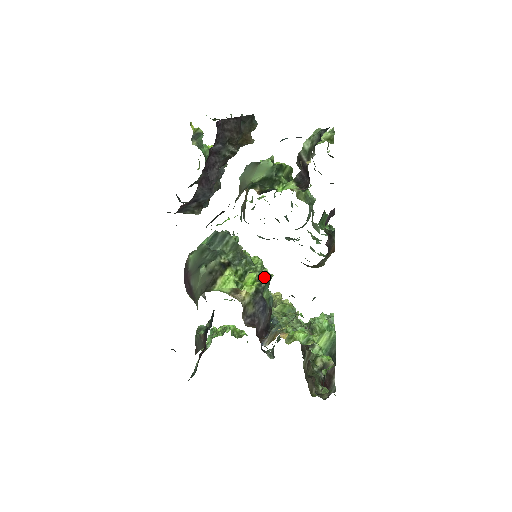
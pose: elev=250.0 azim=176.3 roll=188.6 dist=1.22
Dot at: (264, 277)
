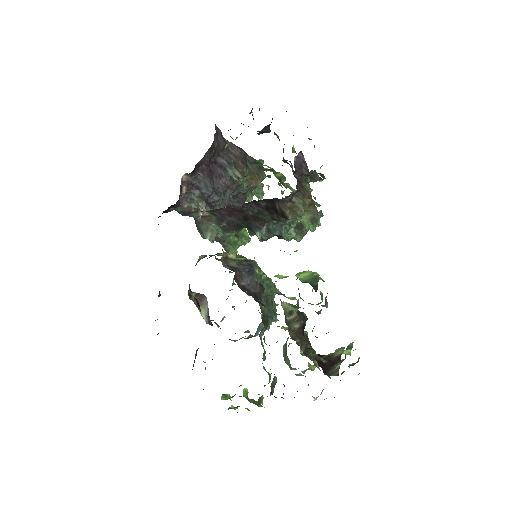
Dot at: (263, 273)
